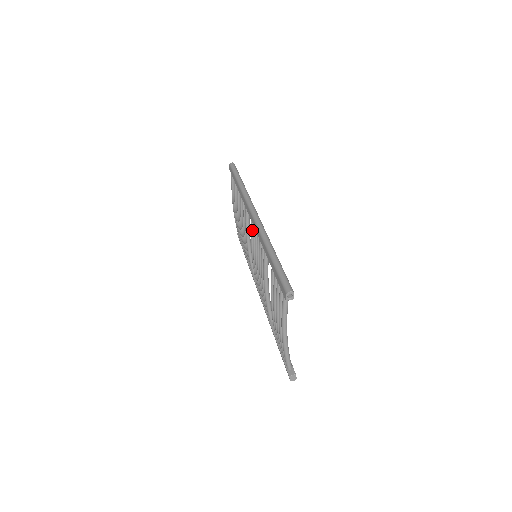
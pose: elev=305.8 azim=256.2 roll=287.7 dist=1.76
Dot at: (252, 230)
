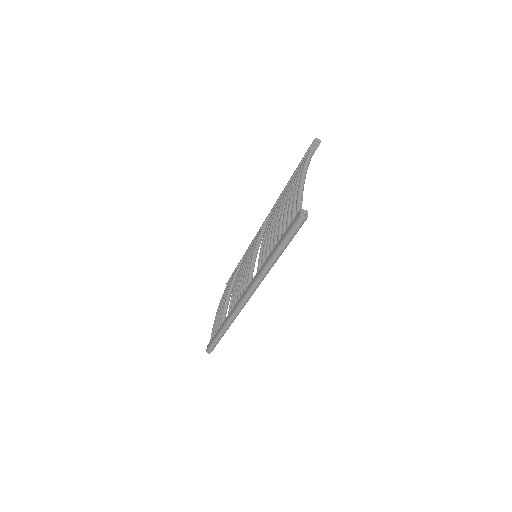
Dot at: (248, 280)
